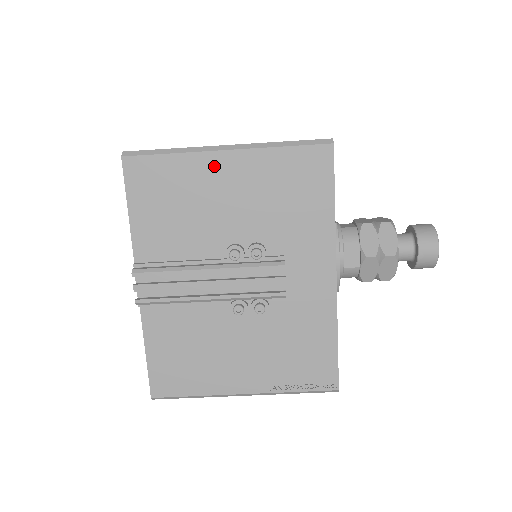
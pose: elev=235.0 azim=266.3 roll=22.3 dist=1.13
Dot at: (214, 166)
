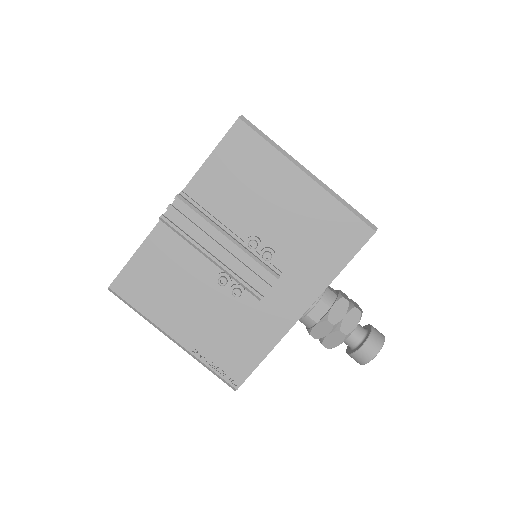
Dot at: (291, 178)
